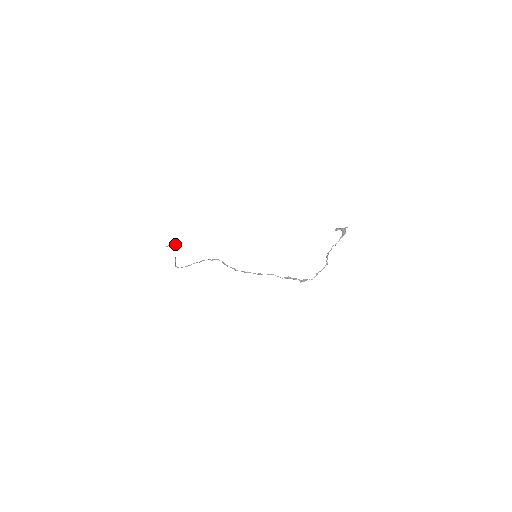
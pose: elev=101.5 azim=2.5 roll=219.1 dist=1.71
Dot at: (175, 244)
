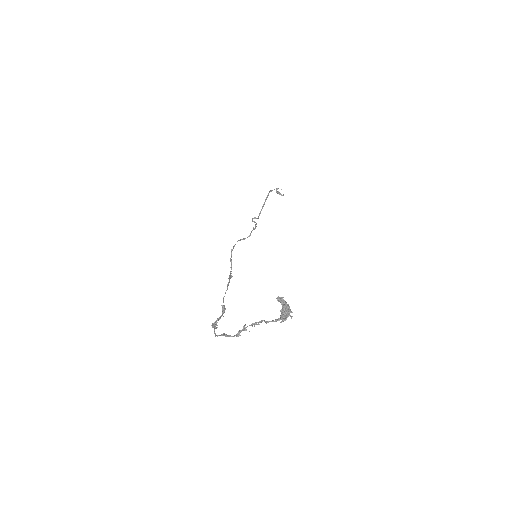
Dot at: (271, 190)
